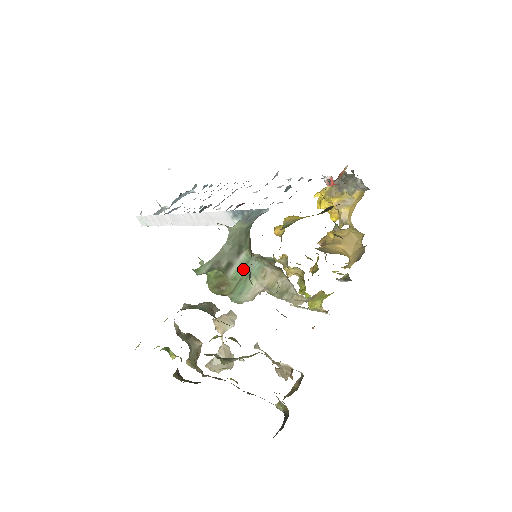
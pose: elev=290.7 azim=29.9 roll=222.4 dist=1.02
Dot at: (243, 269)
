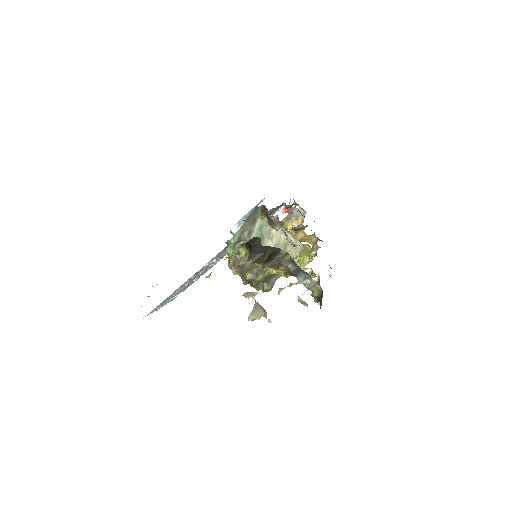
Dot at: (259, 234)
